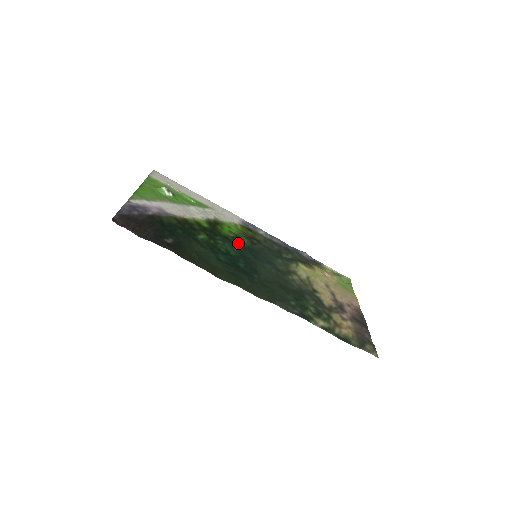
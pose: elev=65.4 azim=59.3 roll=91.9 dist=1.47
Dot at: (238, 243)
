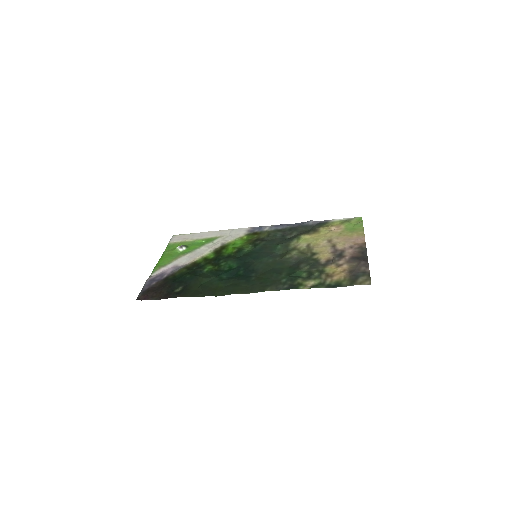
Dot at: (240, 254)
